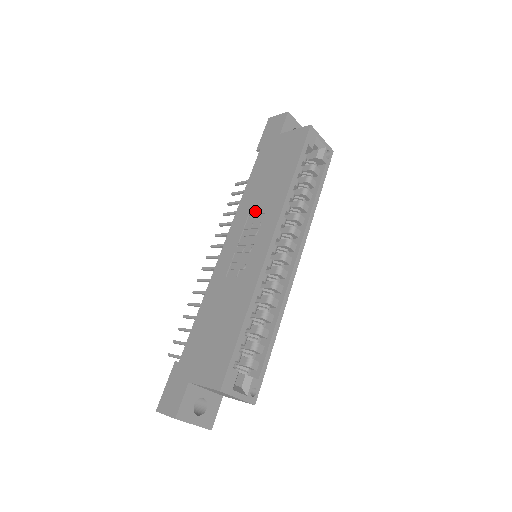
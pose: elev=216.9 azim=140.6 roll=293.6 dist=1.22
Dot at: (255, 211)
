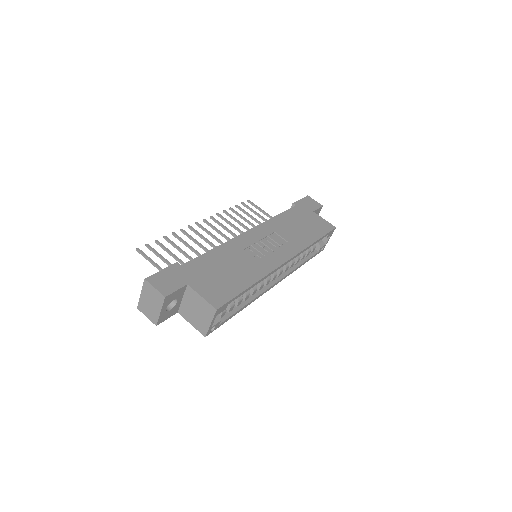
Dot at: (281, 234)
